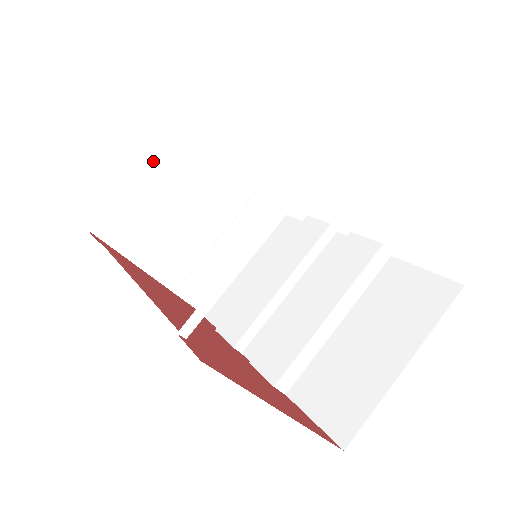
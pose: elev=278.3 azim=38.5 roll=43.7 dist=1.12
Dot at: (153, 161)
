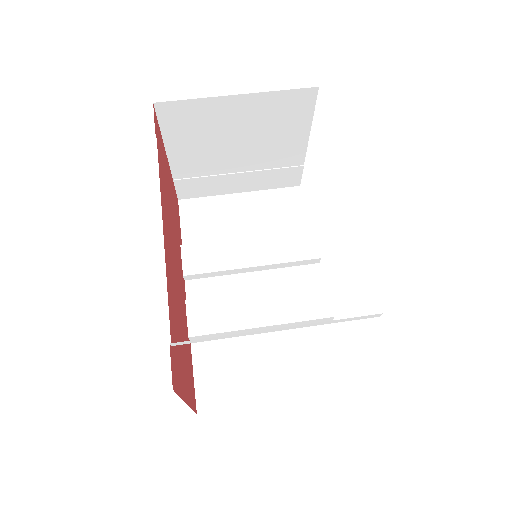
Dot at: (254, 96)
